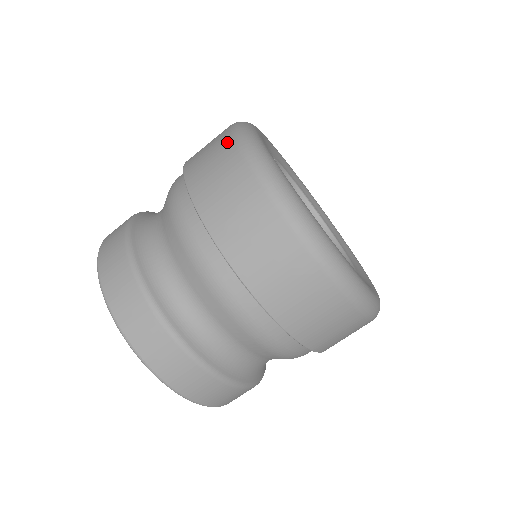
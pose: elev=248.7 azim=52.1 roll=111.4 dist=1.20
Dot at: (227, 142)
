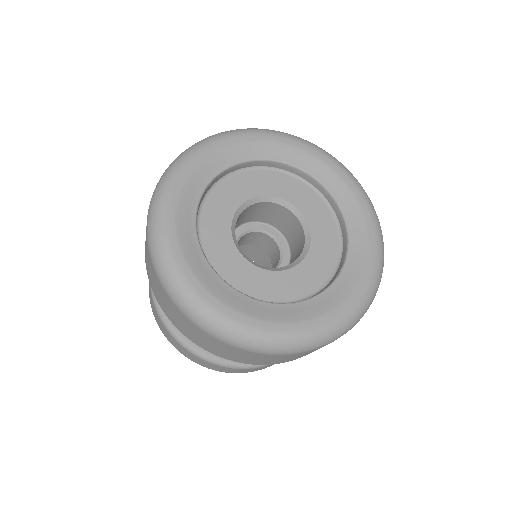
Dot at: (153, 272)
